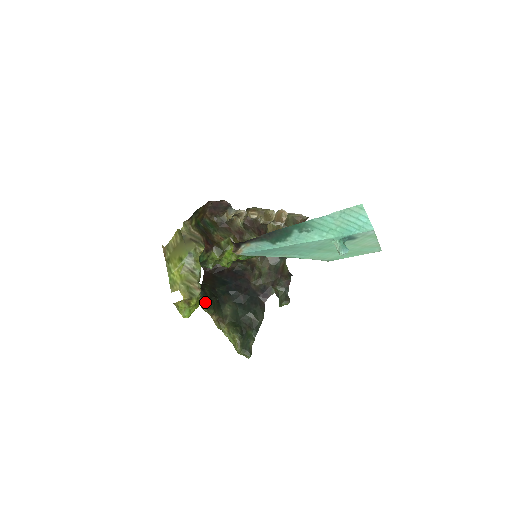
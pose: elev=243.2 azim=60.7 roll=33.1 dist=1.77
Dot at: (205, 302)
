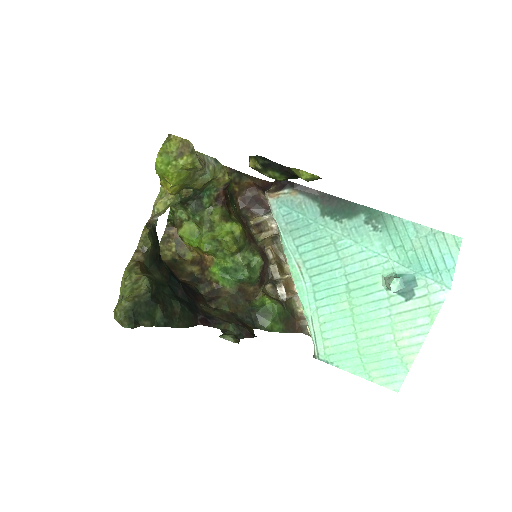
Dot at: (153, 230)
